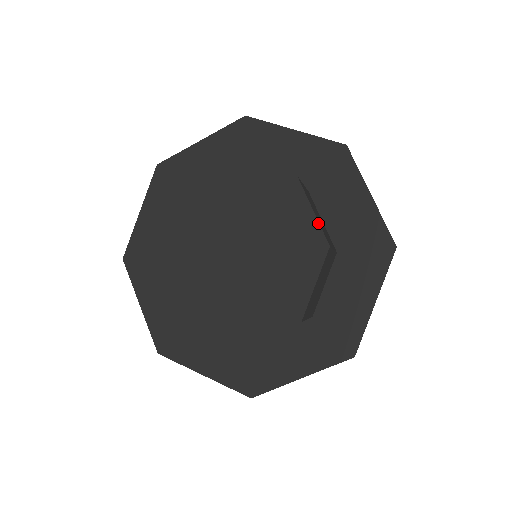
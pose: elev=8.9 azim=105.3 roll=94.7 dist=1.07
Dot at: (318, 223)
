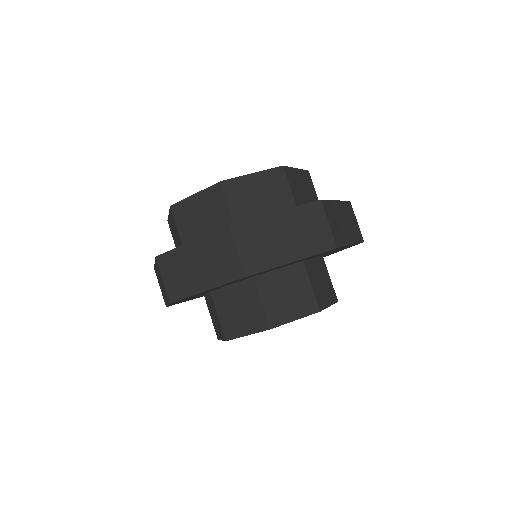
Dot at: occluded
